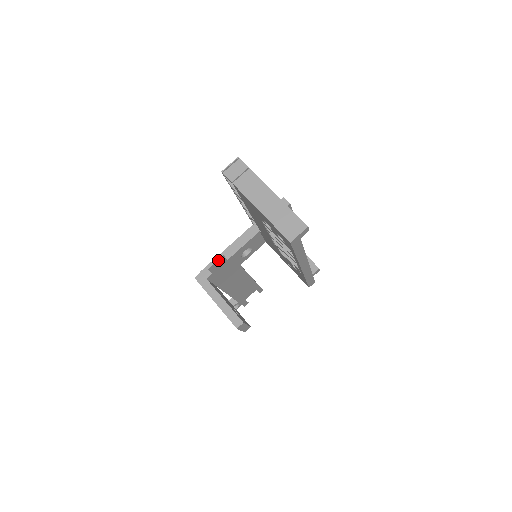
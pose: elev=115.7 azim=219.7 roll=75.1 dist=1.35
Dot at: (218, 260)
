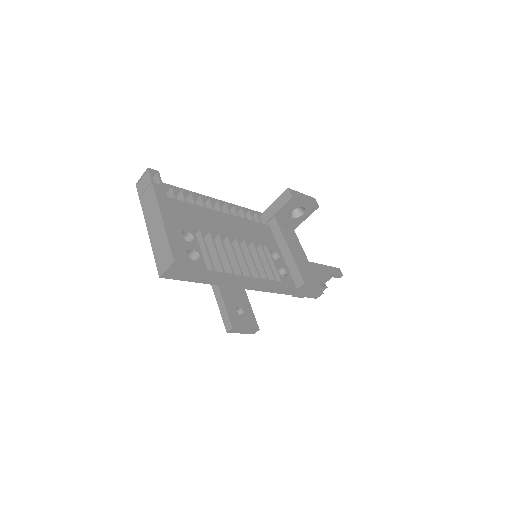
Dot at: occluded
